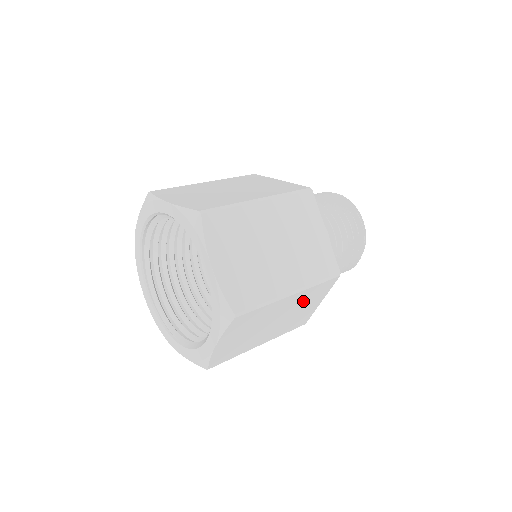
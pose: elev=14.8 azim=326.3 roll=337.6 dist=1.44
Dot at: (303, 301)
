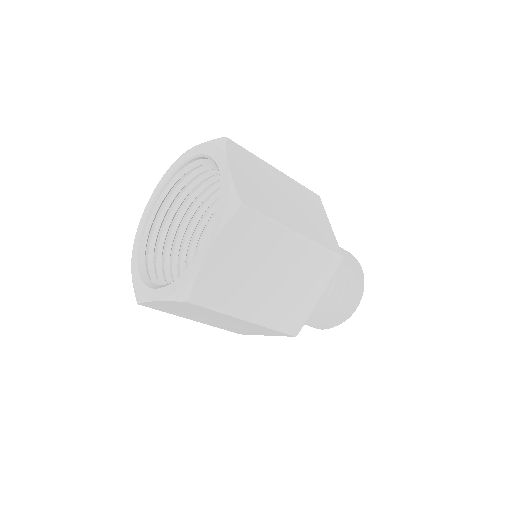
Dot at: (251, 327)
